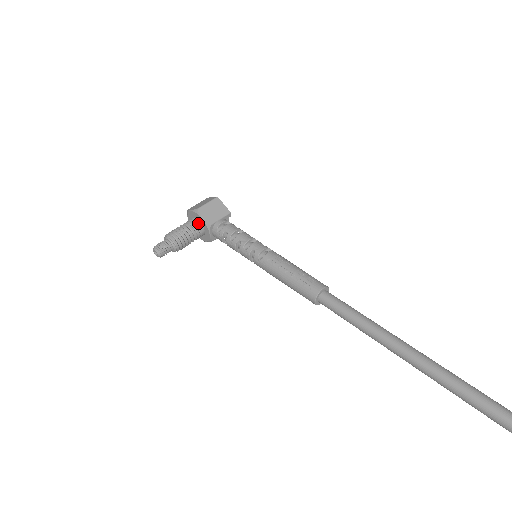
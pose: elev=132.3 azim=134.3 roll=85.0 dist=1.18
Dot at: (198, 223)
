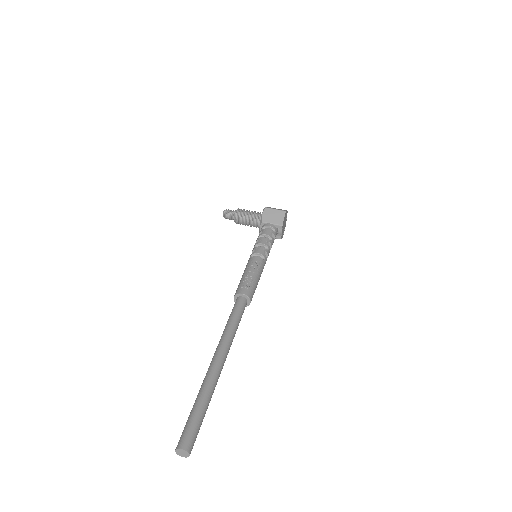
Dot at: occluded
